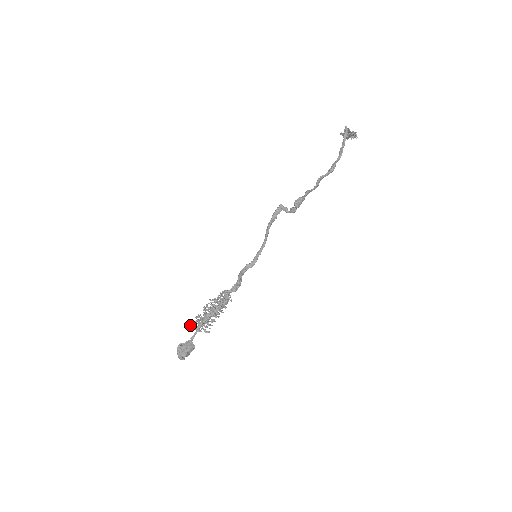
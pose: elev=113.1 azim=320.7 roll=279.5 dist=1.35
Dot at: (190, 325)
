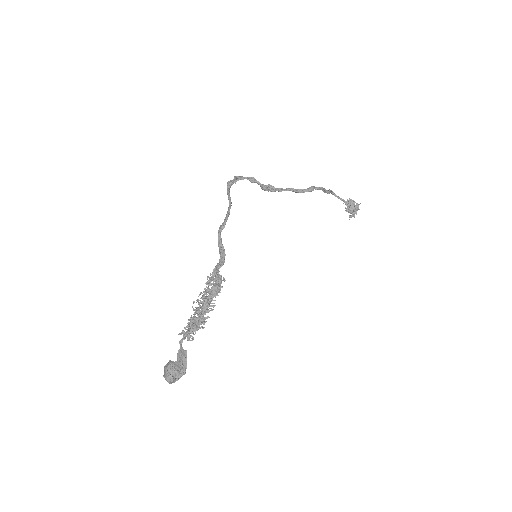
Dot at: occluded
